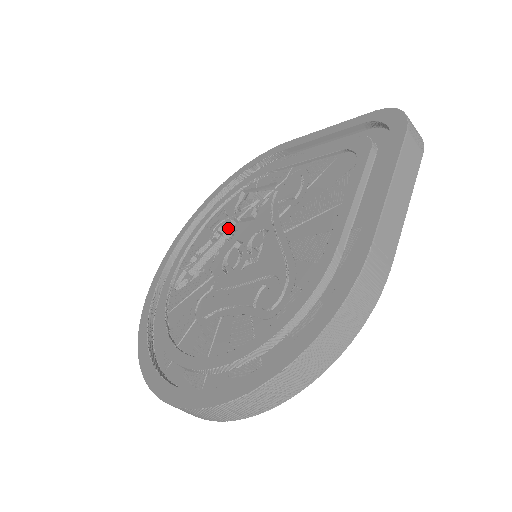
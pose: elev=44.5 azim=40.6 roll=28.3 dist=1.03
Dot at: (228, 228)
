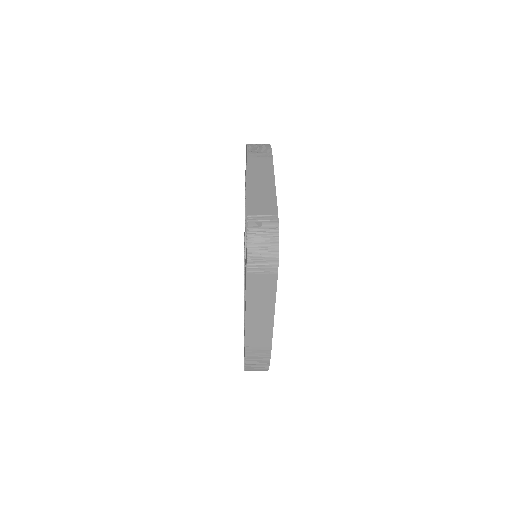
Dot at: occluded
